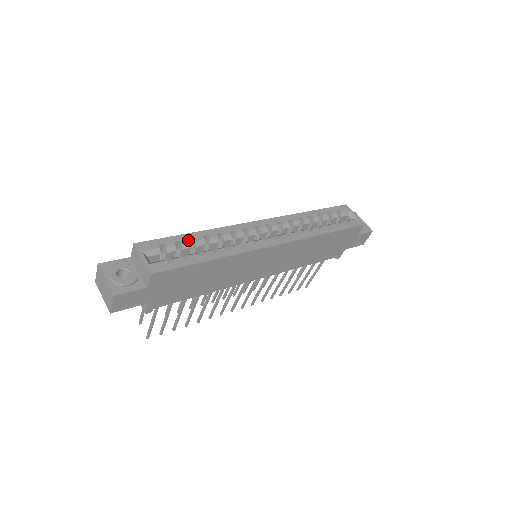
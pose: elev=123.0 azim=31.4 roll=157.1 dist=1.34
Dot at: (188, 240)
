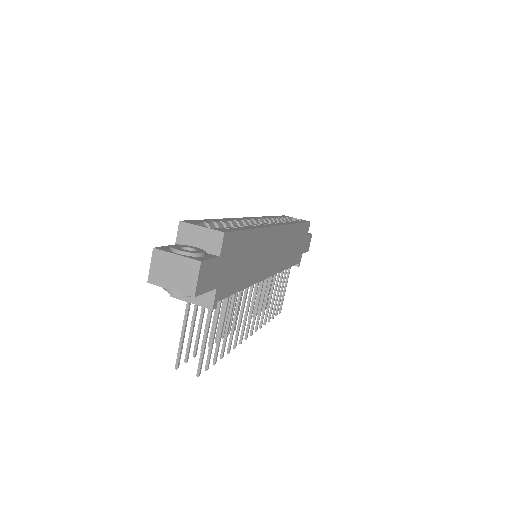
Dot at: (218, 221)
